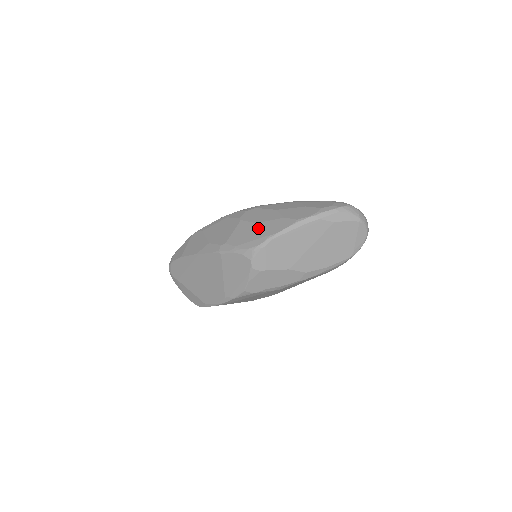
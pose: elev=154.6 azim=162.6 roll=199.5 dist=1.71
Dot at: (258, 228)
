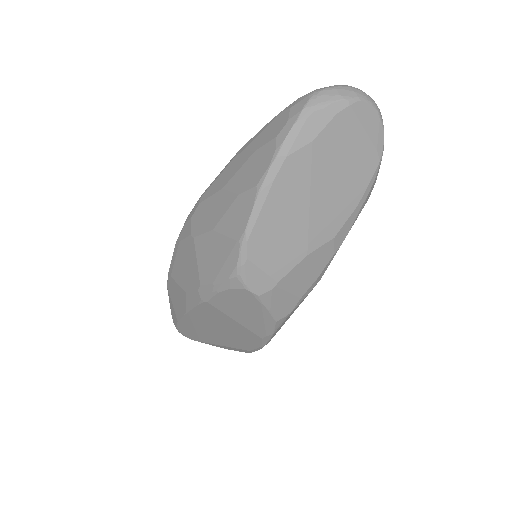
Dot at: (219, 237)
